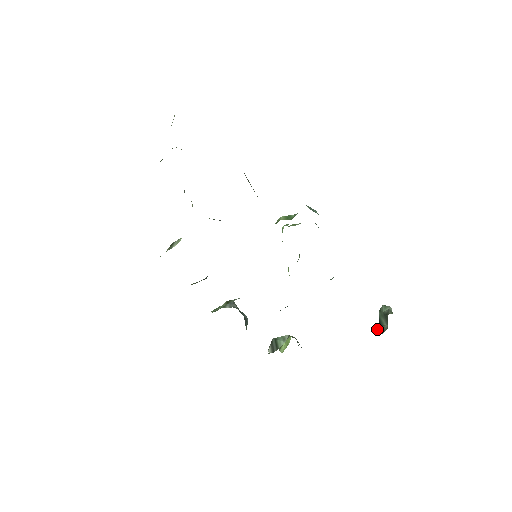
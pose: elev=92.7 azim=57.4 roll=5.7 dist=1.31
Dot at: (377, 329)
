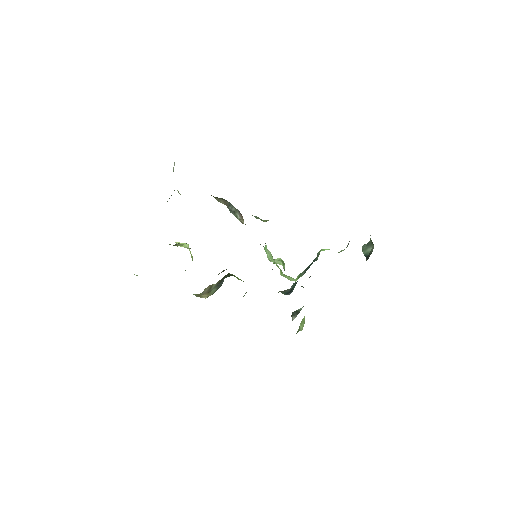
Dot at: (367, 259)
